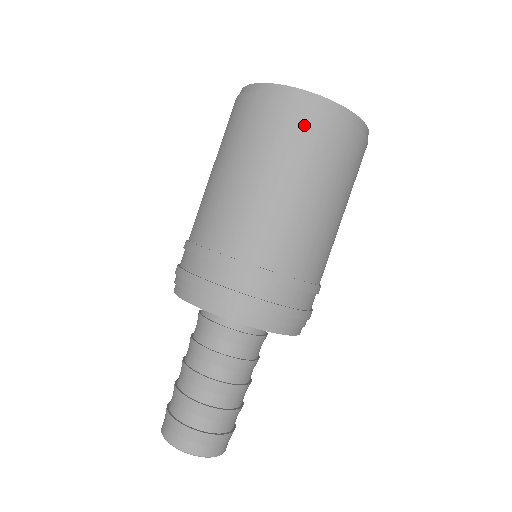
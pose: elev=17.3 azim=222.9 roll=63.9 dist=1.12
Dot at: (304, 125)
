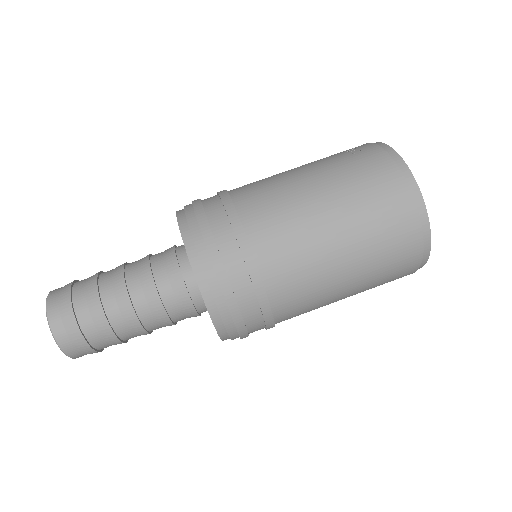
Dot at: occluded
